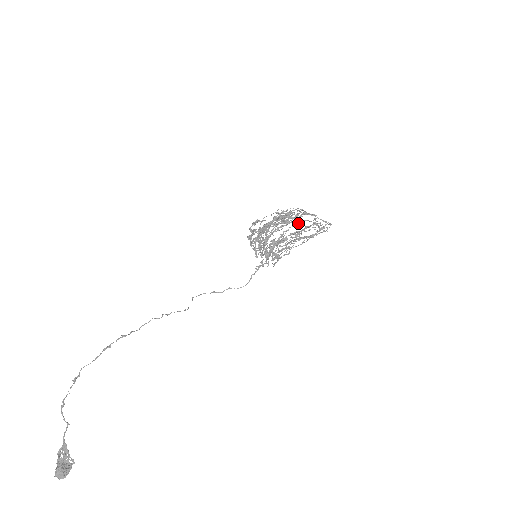
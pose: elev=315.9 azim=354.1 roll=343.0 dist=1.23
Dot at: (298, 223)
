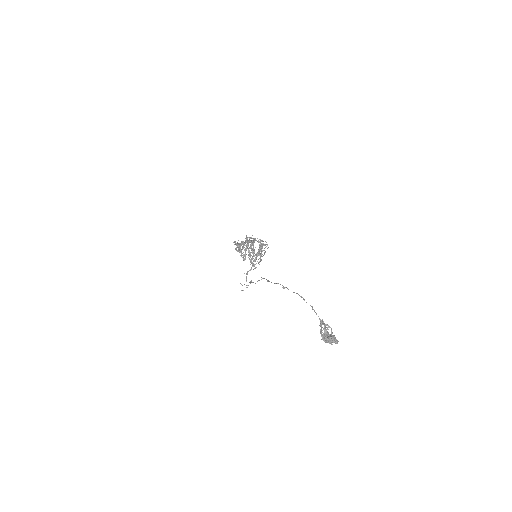
Dot at: (261, 240)
